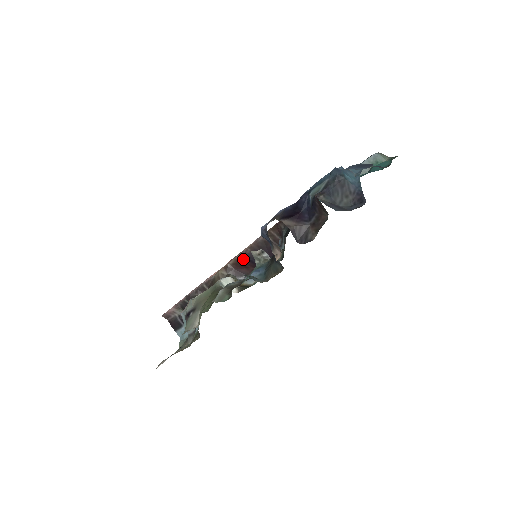
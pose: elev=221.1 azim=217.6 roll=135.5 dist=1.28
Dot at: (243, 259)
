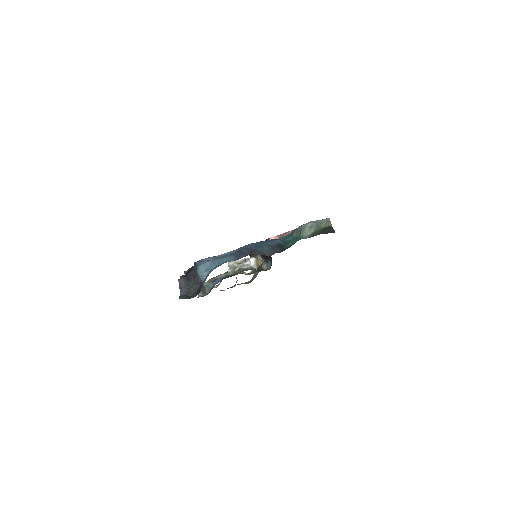
Dot at: occluded
